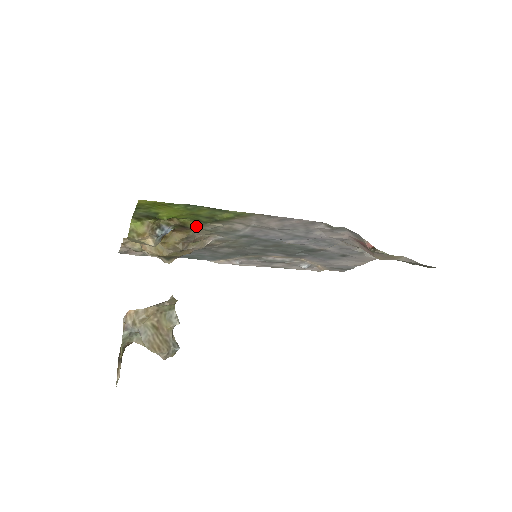
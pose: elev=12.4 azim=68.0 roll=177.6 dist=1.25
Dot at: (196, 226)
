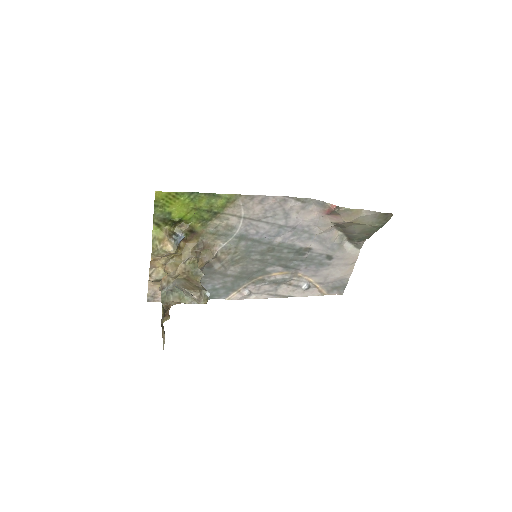
Dot at: (202, 230)
